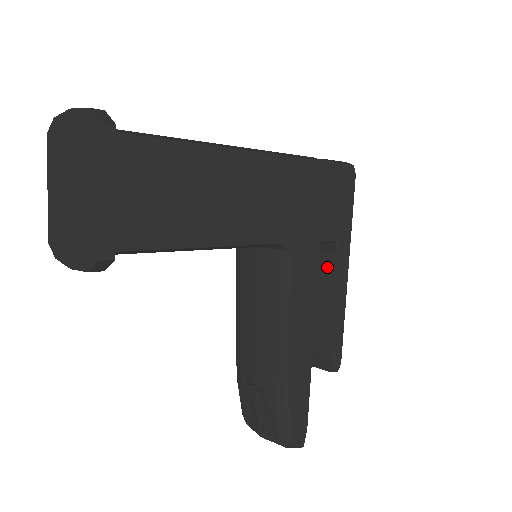
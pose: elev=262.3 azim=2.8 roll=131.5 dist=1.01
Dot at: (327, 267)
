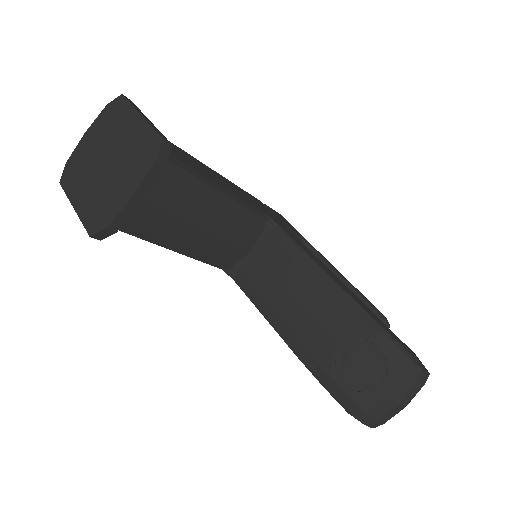
Dot at: occluded
